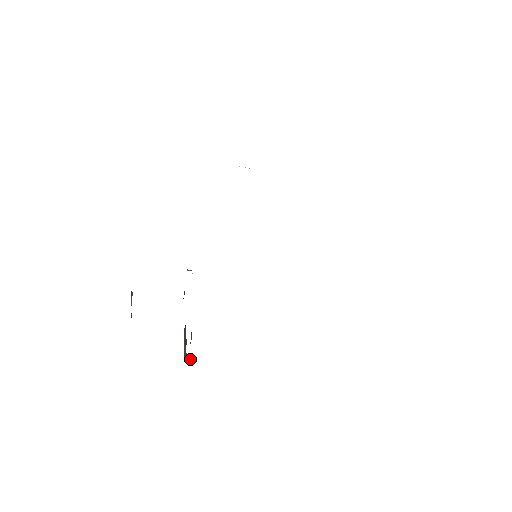
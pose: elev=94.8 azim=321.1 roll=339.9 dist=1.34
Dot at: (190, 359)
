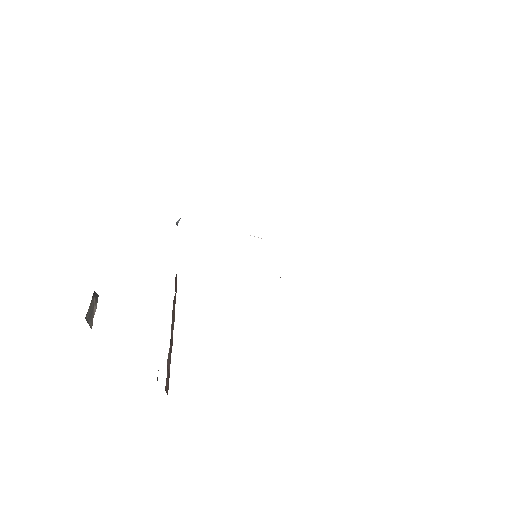
Dot at: (166, 392)
